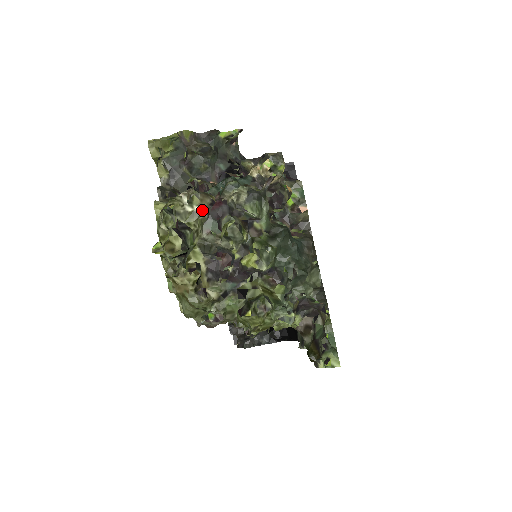
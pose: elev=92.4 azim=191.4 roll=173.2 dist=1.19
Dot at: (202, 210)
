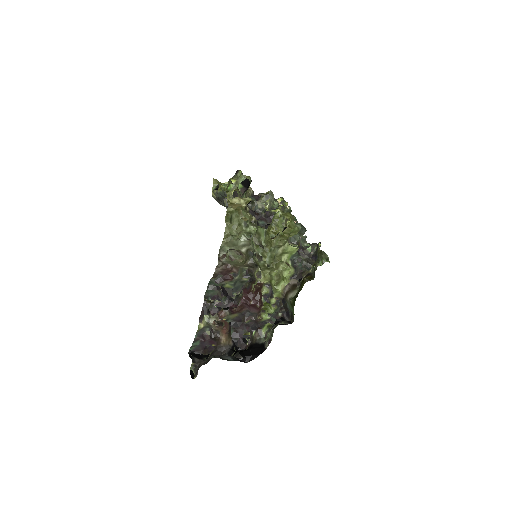
Dot at: (251, 190)
